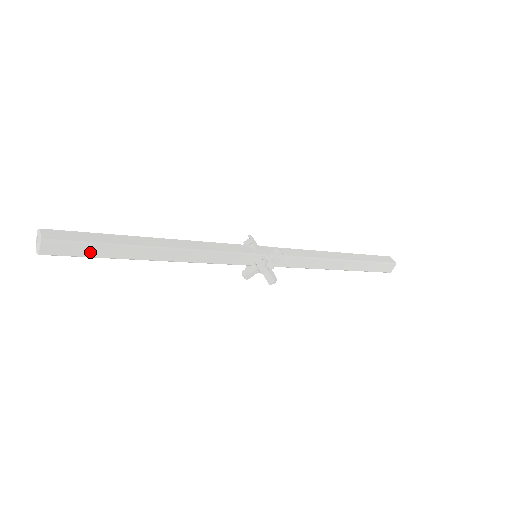
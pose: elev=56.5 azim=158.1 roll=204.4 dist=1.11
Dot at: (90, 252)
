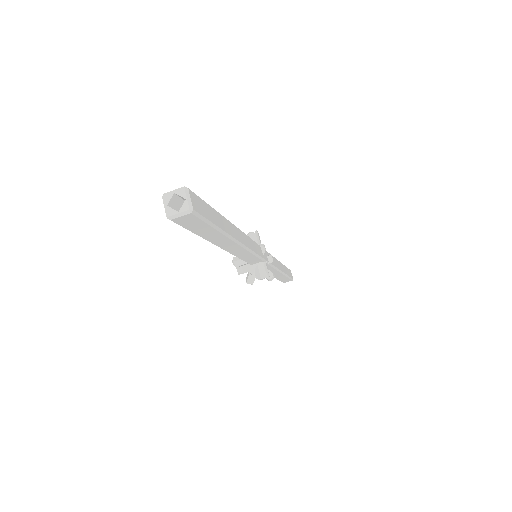
Dot at: (201, 230)
